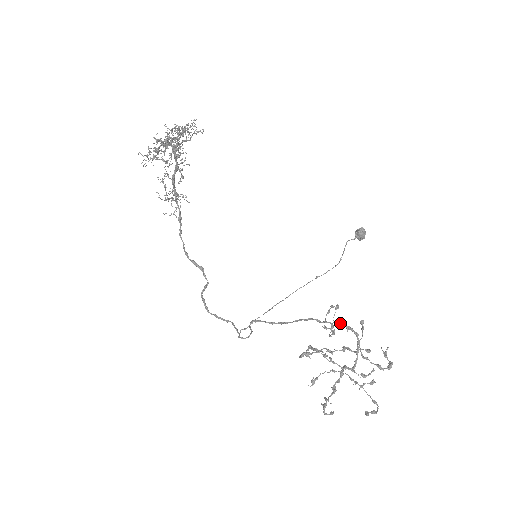
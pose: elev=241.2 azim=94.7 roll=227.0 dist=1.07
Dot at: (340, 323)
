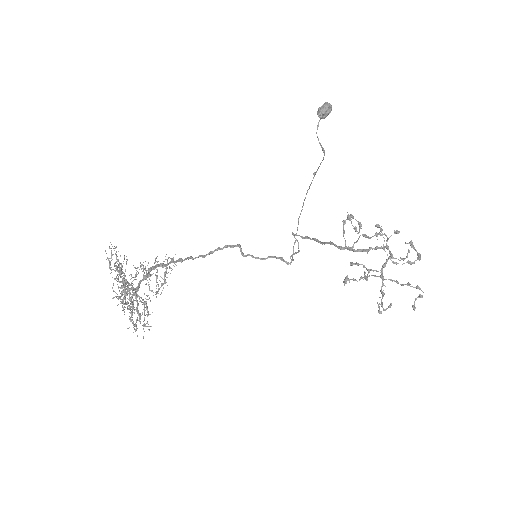
Dot at: occluded
